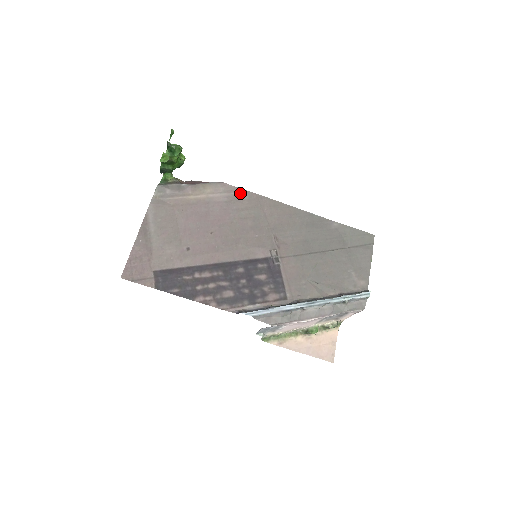
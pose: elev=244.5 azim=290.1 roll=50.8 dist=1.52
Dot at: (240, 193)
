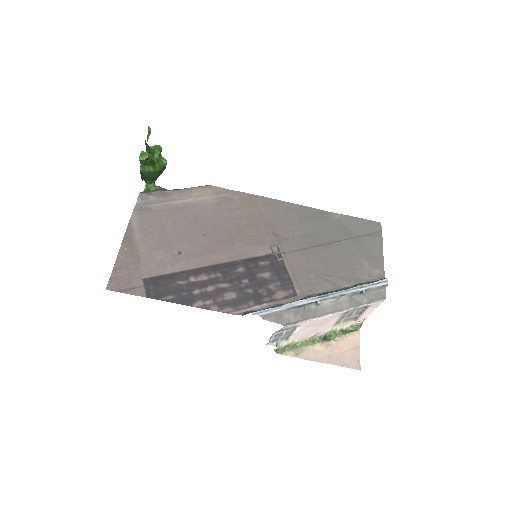
Dot at: (230, 194)
